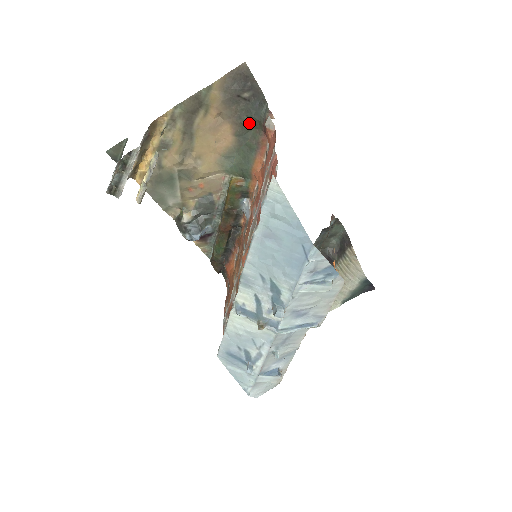
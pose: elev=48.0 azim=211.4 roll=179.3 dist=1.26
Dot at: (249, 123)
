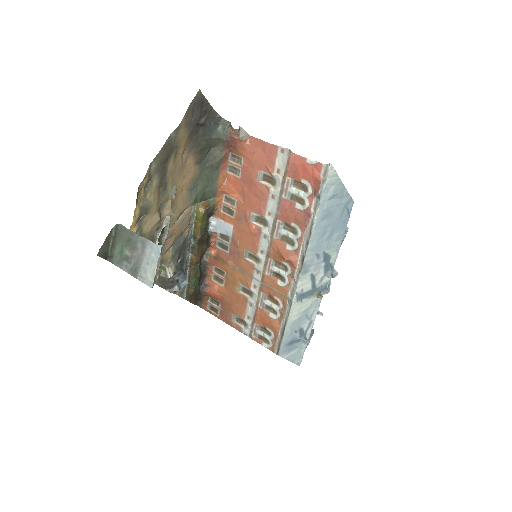
Dot at: (207, 146)
